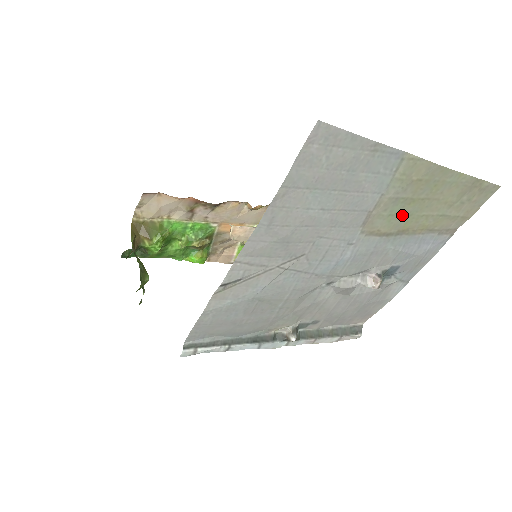
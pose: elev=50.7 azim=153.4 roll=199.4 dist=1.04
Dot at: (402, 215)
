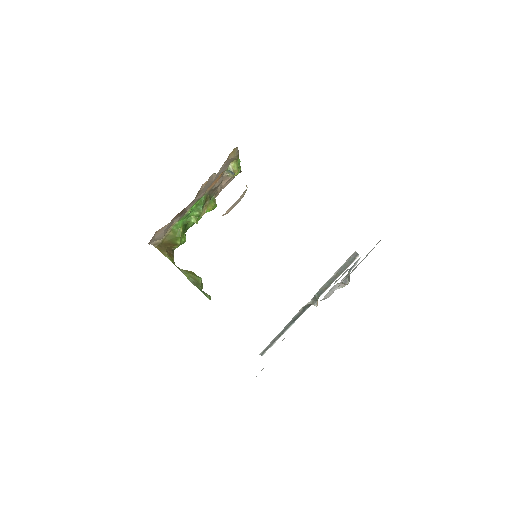
Dot at: occluded
